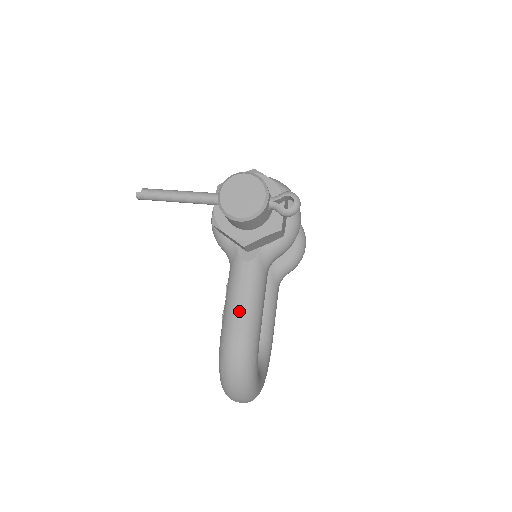
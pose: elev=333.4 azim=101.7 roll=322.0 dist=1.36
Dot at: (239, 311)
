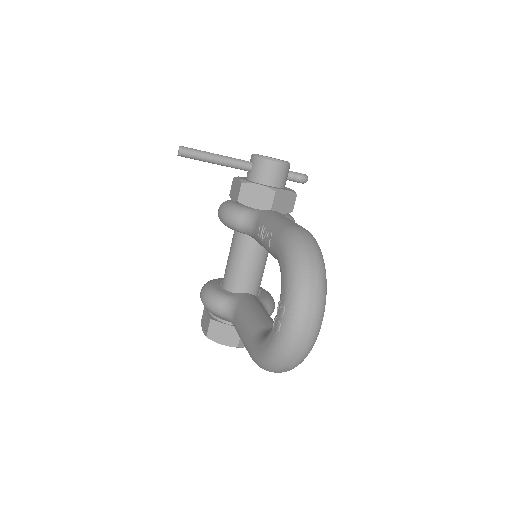
Dot at: (289, 221)
